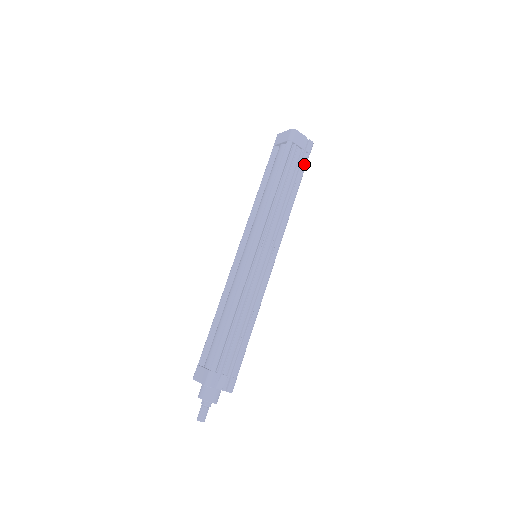
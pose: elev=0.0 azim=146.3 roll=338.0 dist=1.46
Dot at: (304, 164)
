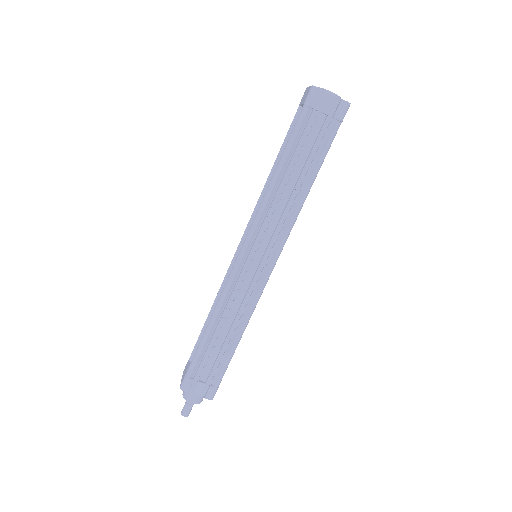
Dot at: (329, 138)
